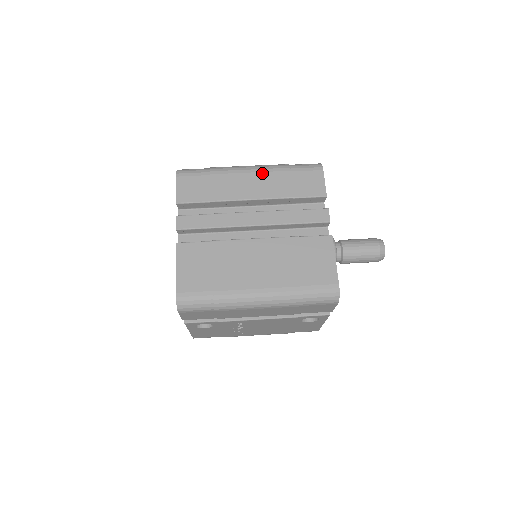
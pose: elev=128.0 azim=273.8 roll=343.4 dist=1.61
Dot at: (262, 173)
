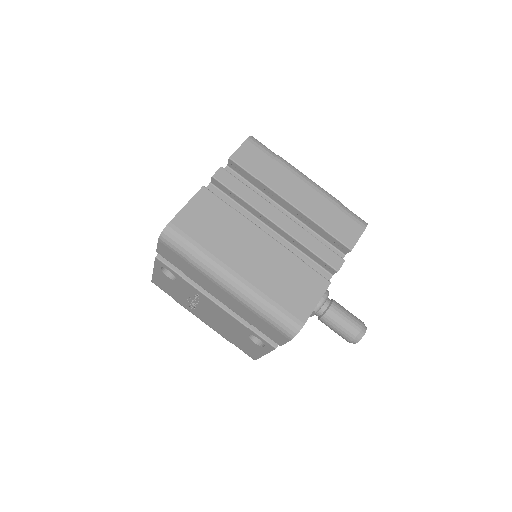
Dot at: (315, 191)
